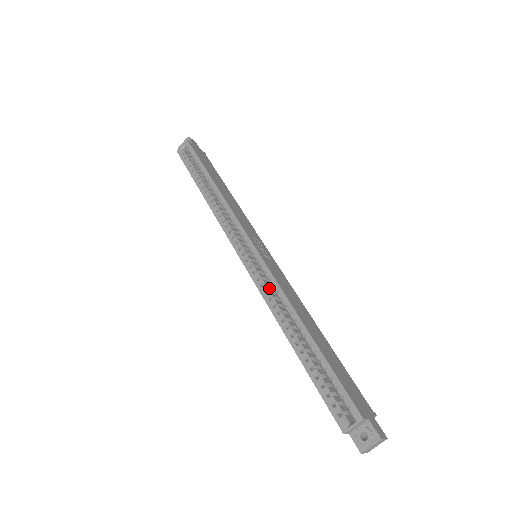
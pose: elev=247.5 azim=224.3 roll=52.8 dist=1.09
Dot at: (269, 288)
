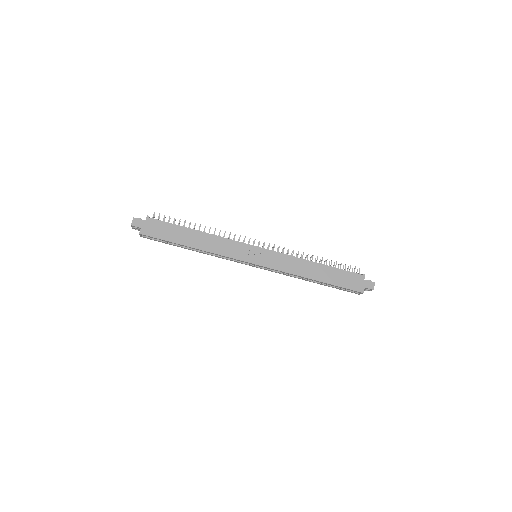
Dot at: occluded
